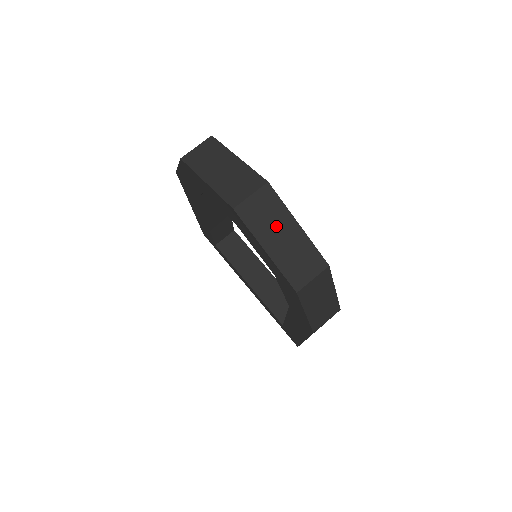
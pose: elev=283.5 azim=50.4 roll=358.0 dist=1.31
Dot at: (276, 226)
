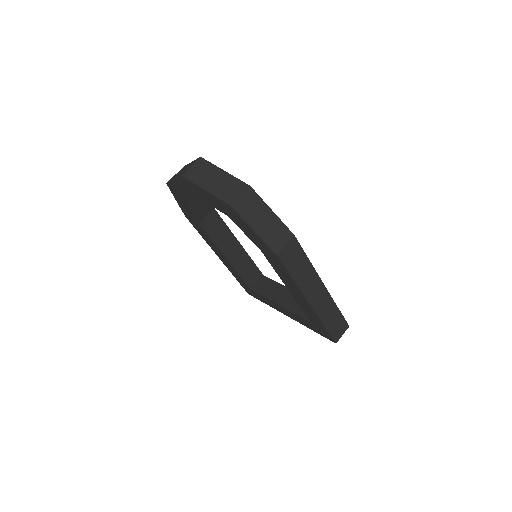
Dot at: (210, 176)
